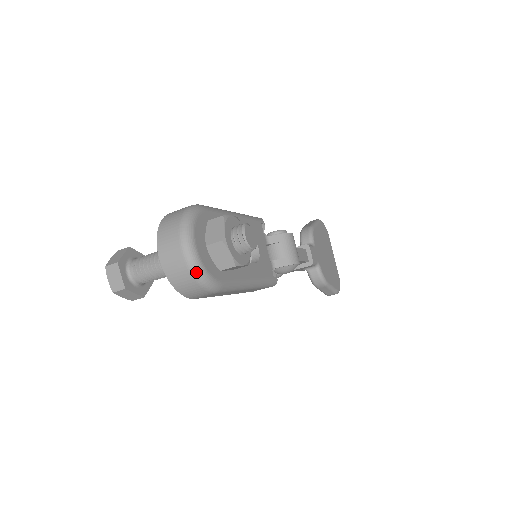
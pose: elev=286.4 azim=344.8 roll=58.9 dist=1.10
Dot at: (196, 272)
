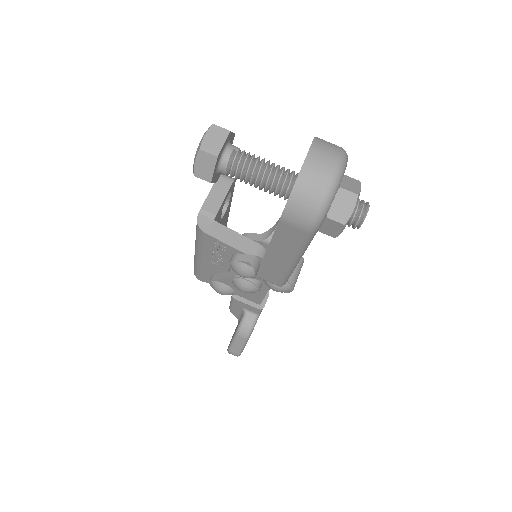
Dot at: (329, 195)
